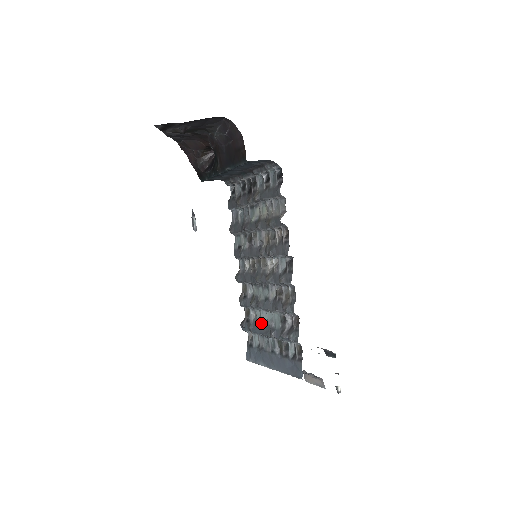
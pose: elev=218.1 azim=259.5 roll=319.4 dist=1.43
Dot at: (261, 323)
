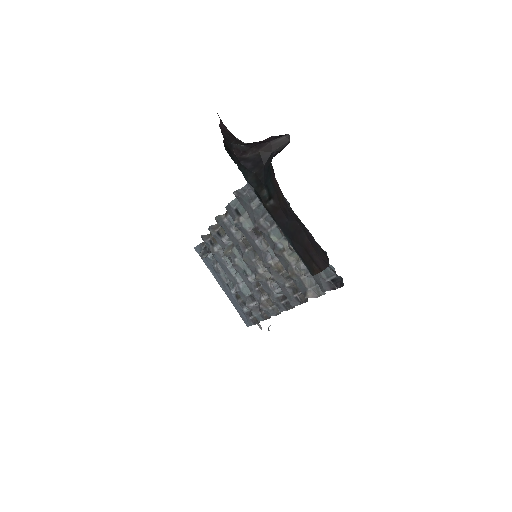
Dot at: (227, 266)
